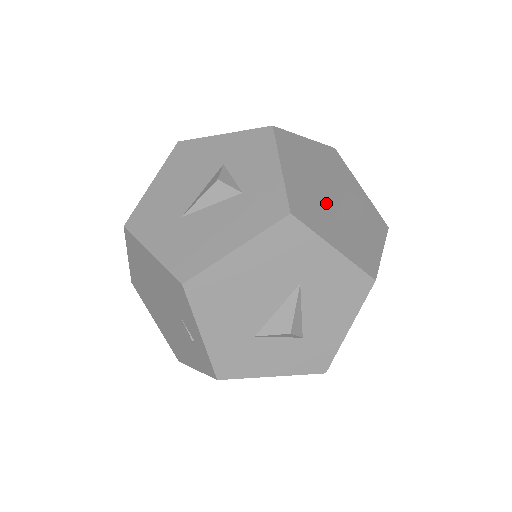
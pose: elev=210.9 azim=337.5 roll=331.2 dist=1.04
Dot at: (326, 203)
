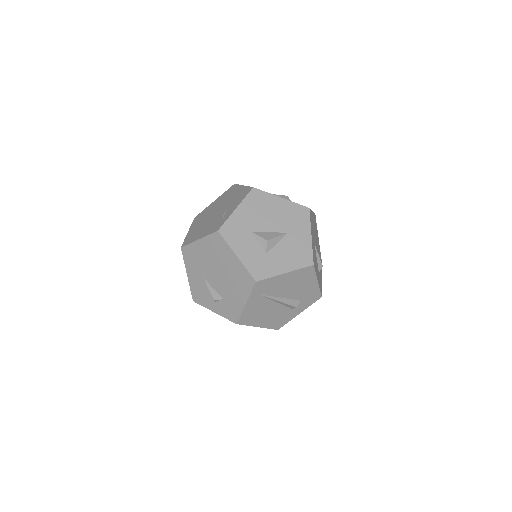
Dot at: occluded
